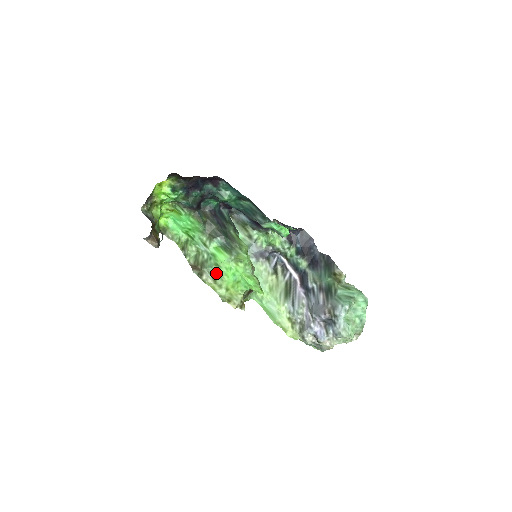
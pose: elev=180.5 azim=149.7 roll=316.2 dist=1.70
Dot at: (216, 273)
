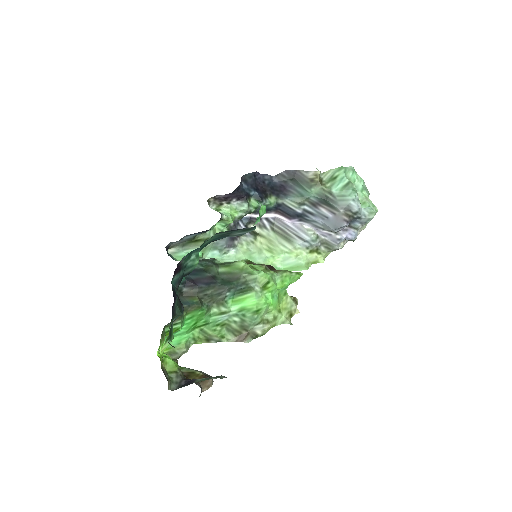
Dot at: (262, 317)
